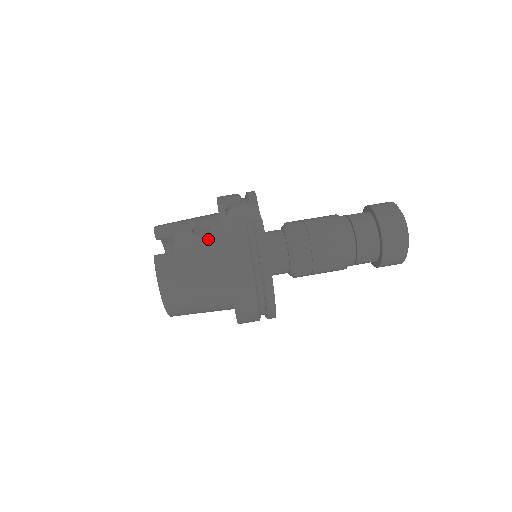
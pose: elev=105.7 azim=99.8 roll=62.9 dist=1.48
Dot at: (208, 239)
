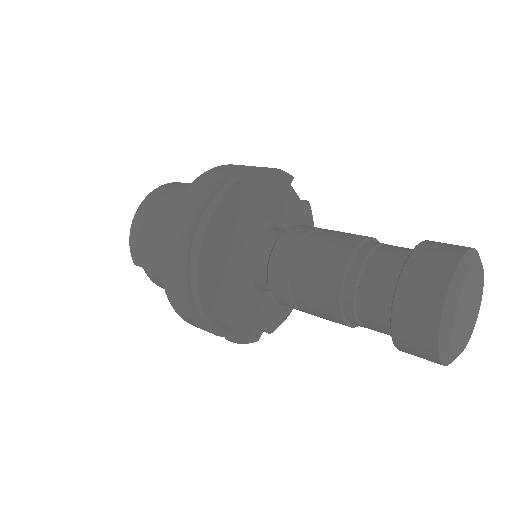
Dot at: occluded
